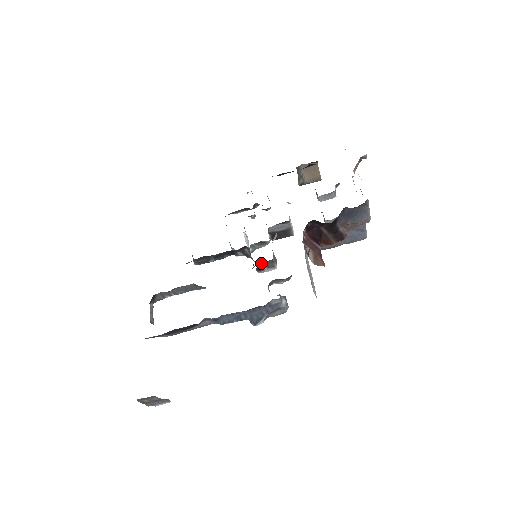
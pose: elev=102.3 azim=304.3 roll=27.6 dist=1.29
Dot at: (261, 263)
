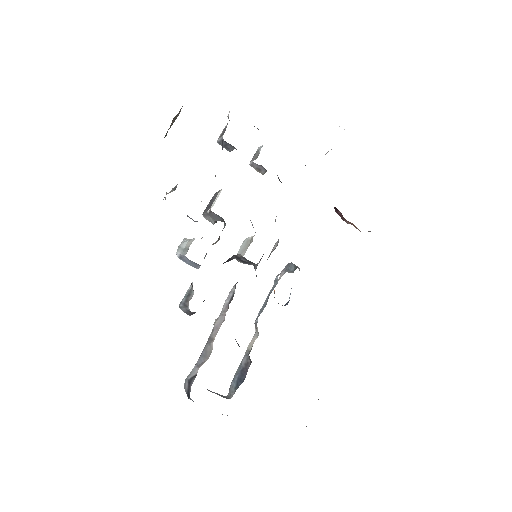
Dot at: occluded
